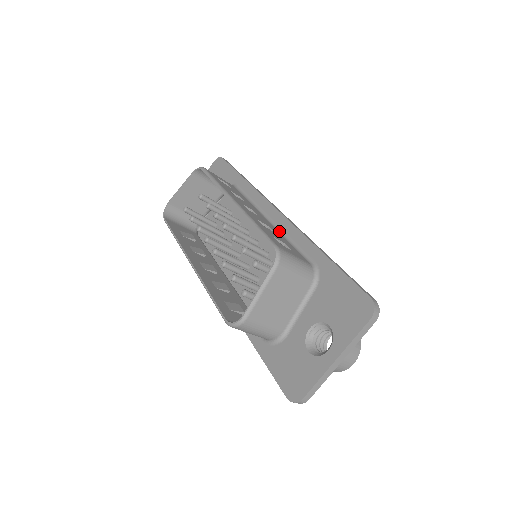
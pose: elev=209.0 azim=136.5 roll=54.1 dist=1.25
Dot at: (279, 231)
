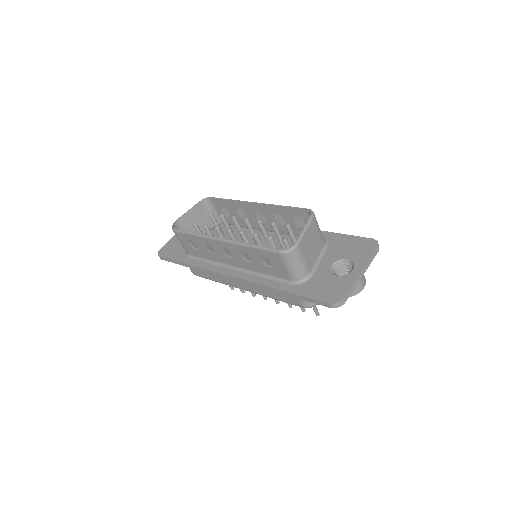
Dot at: occluded
